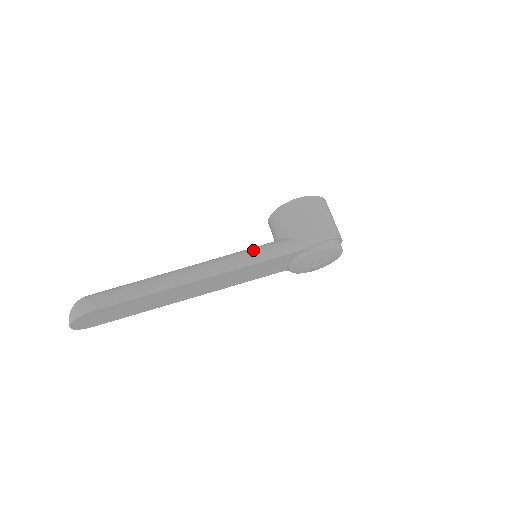
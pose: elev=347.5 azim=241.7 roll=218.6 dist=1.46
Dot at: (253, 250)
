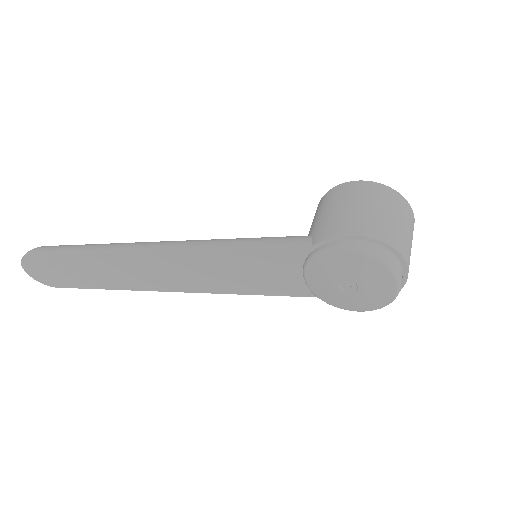
Dot at: occluded
